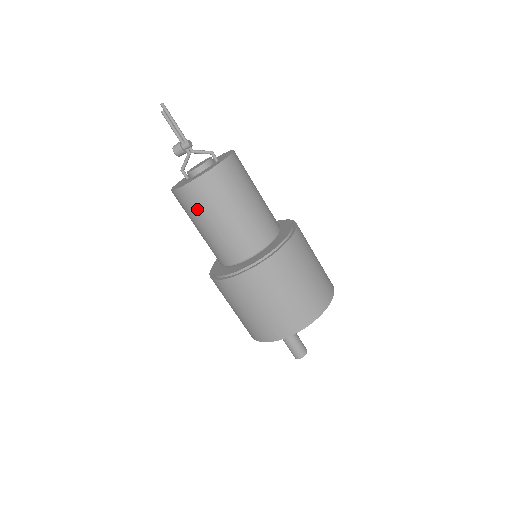
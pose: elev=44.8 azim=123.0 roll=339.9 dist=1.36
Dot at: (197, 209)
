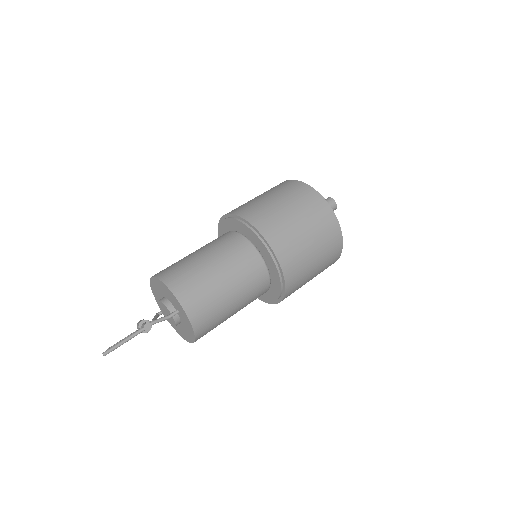
Dot at: occluded
